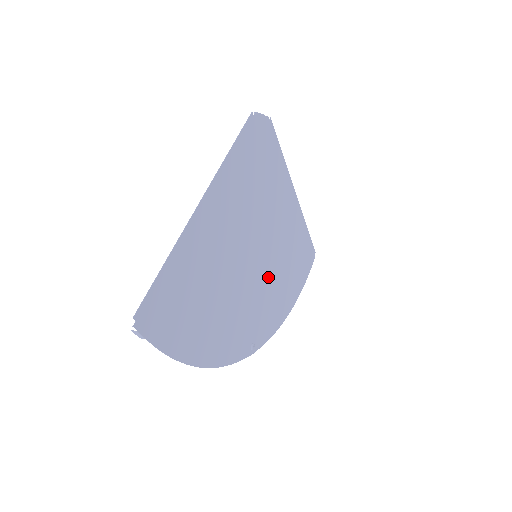
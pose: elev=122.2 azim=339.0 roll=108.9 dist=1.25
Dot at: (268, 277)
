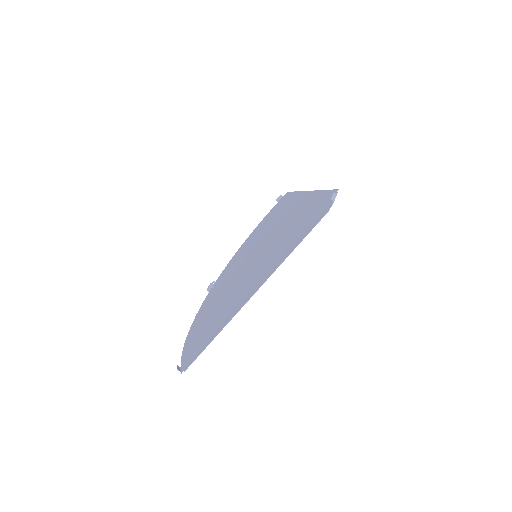
Dot at: occluded
